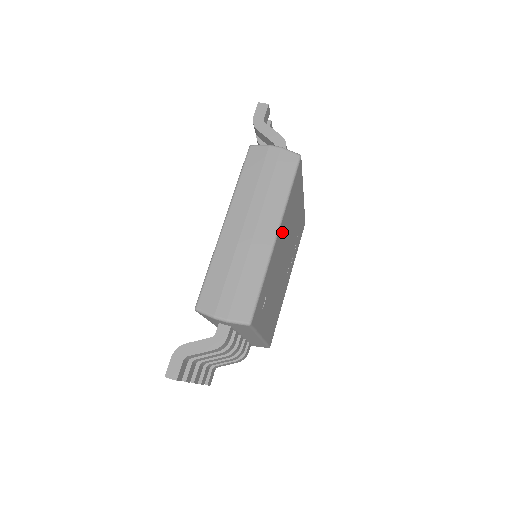
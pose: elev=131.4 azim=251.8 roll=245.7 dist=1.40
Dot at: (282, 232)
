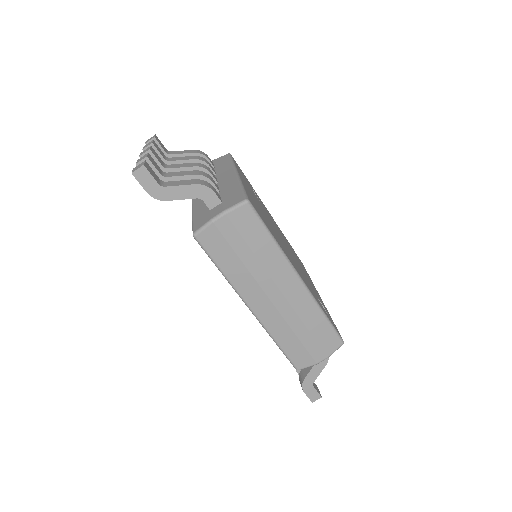
Dot at: occluded
